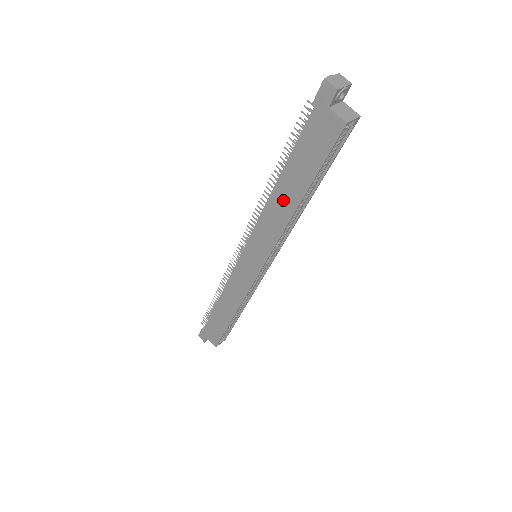
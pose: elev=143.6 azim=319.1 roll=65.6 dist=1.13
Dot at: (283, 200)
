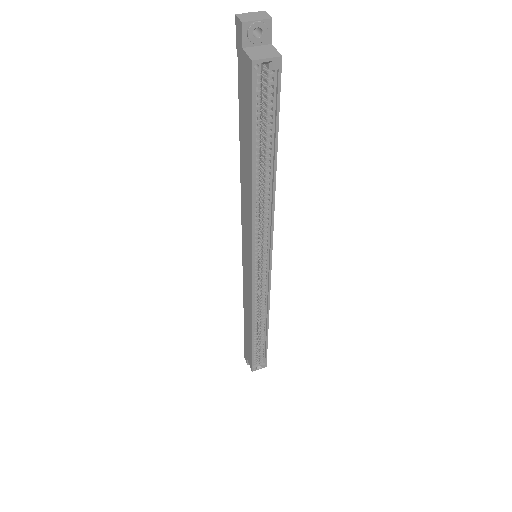
Dot at: (245, 177)
